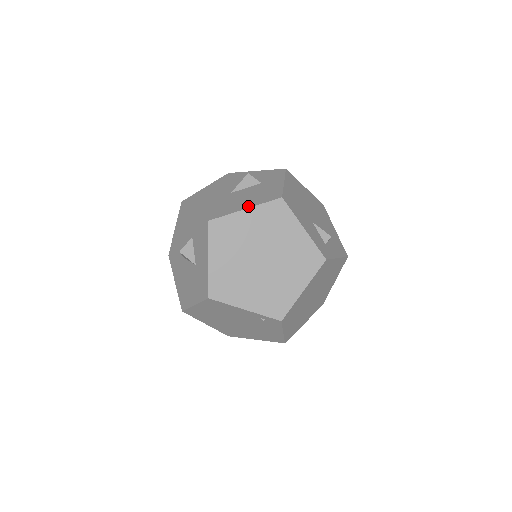
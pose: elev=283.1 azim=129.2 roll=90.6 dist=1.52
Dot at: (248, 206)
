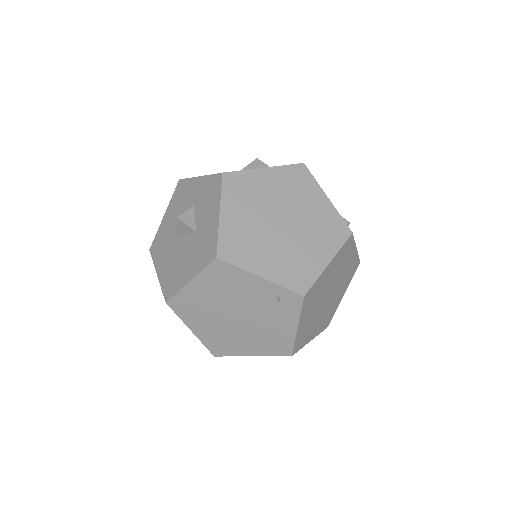
Dot at: (267, 167)
